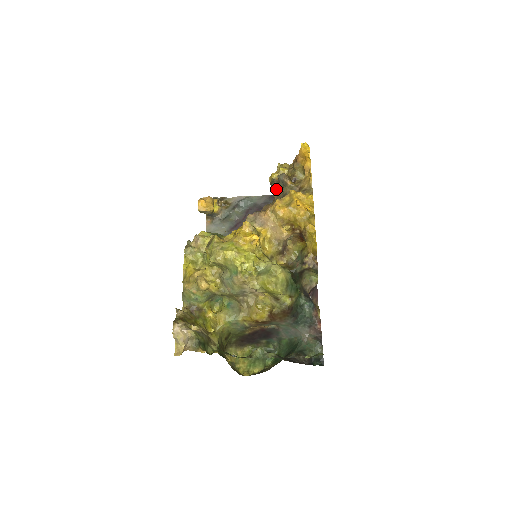
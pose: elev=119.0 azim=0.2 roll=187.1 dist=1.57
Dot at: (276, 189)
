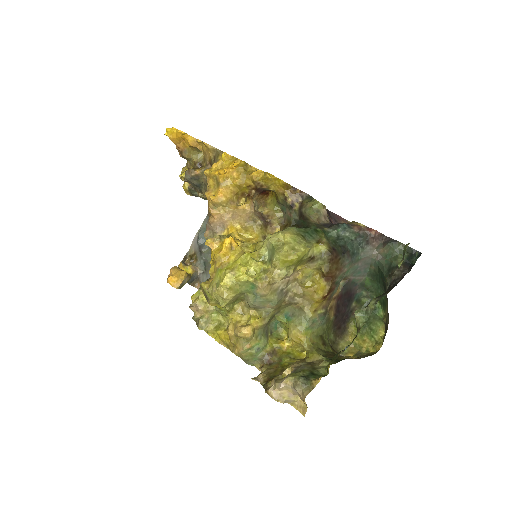
Dot at: (198, 191)
